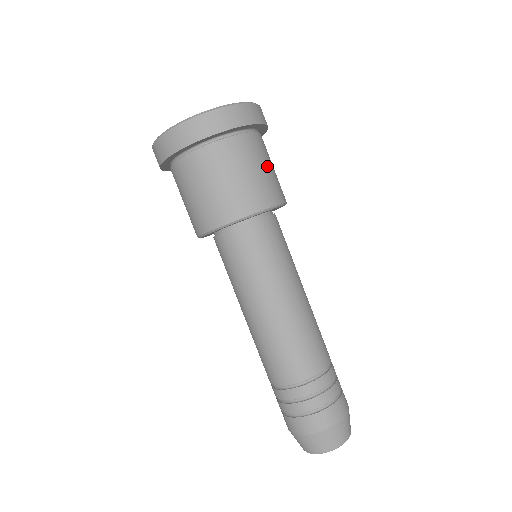
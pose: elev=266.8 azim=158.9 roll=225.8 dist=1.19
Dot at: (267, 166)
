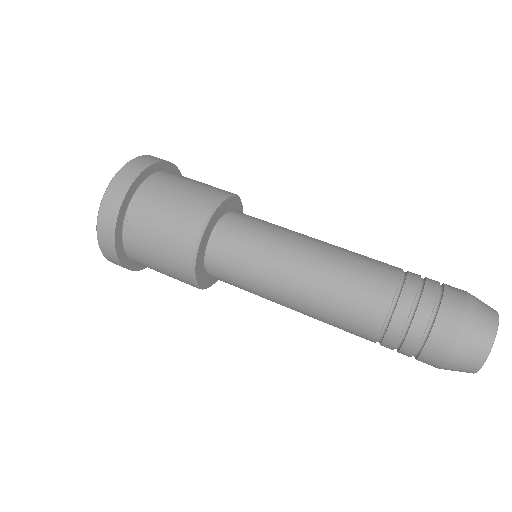
Dot at: occluded
